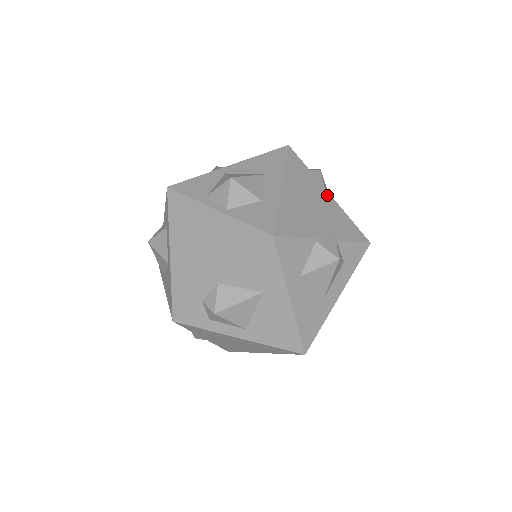
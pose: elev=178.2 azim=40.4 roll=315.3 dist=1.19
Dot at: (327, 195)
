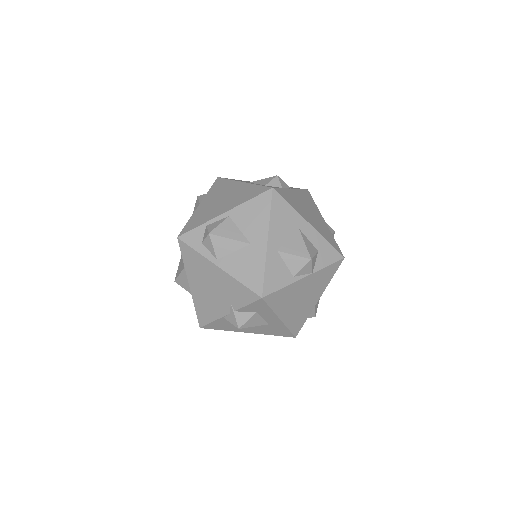
Dot at: (217, 270)
